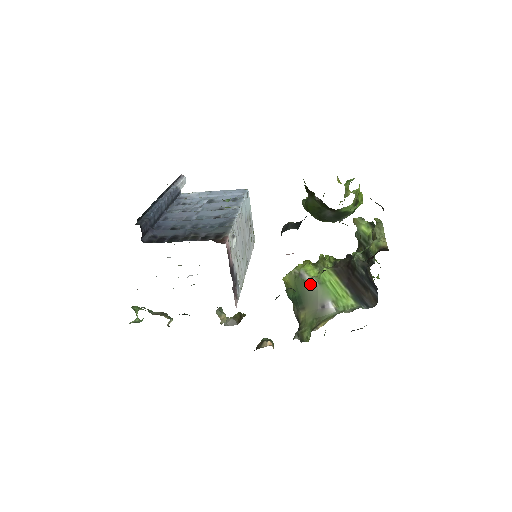
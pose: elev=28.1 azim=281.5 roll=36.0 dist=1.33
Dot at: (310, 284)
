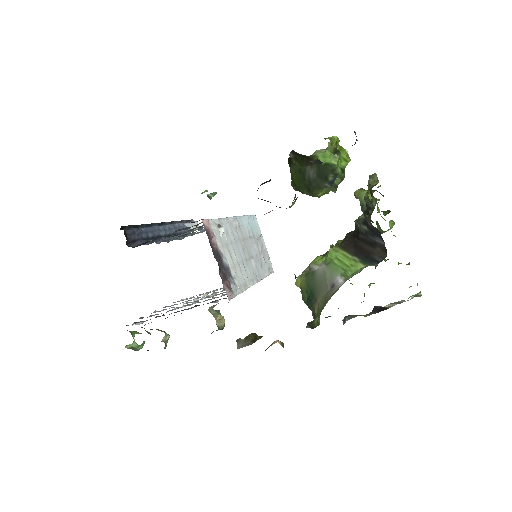
Dot at: (318, 271)
